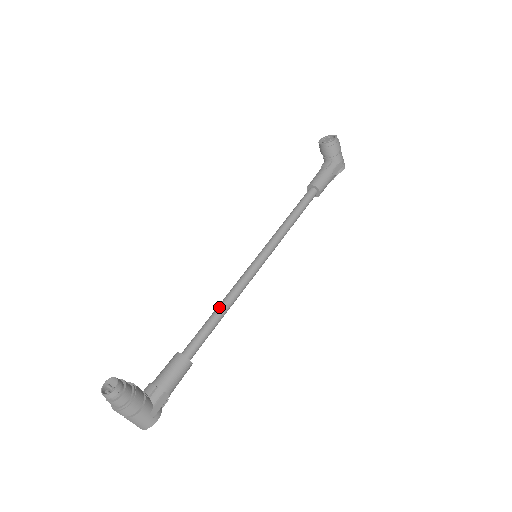
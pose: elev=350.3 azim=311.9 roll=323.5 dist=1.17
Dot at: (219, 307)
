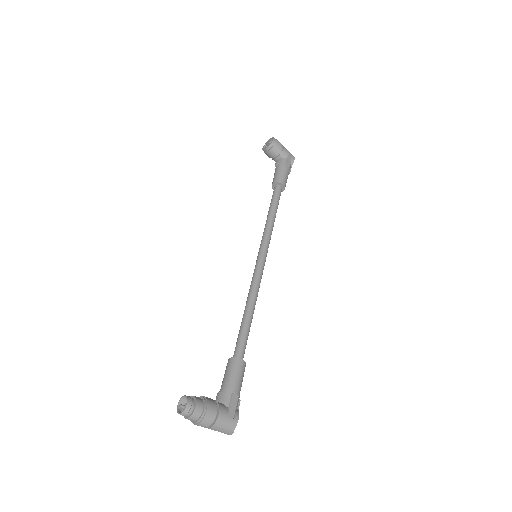
Dot at: (245, 308)
